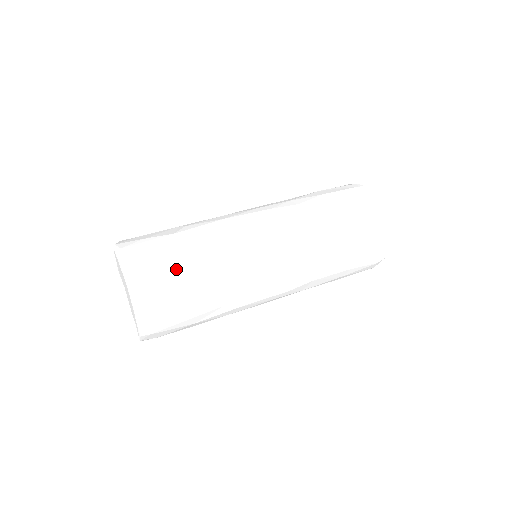
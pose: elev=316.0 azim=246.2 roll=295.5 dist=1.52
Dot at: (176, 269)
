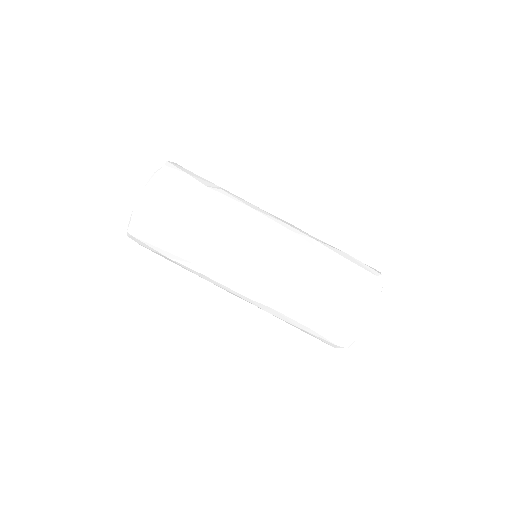
Dot at: (181, 208)
